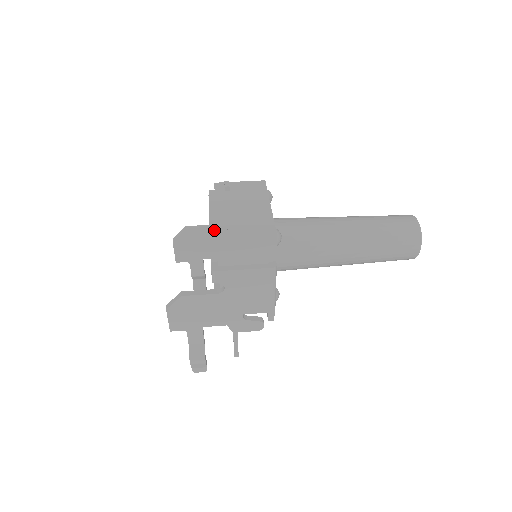
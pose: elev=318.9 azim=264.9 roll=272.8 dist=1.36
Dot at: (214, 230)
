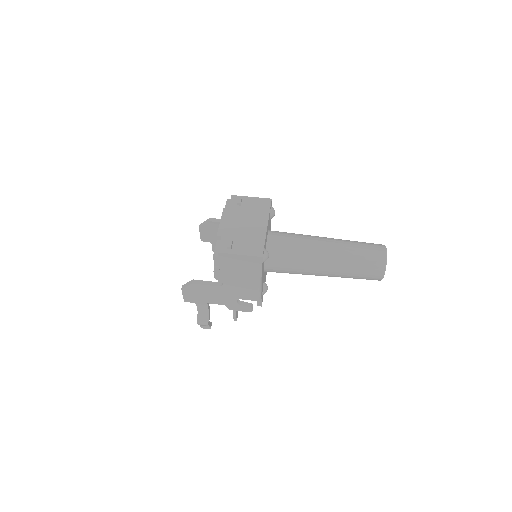
Dot at: occluded
